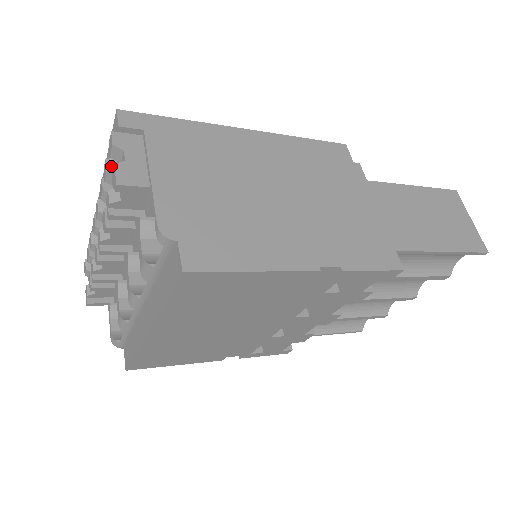
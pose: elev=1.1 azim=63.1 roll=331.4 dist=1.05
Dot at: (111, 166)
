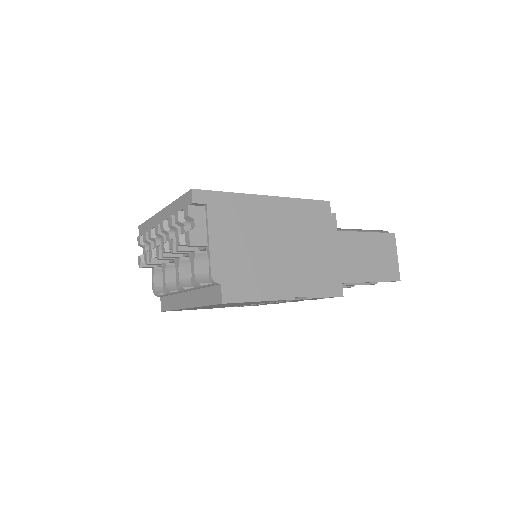
Dot at: (181, 217)
